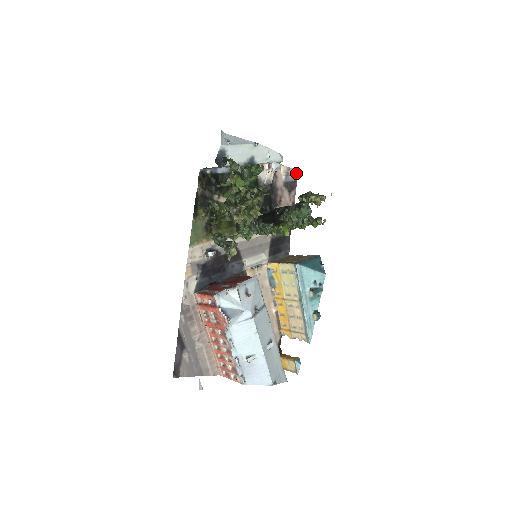
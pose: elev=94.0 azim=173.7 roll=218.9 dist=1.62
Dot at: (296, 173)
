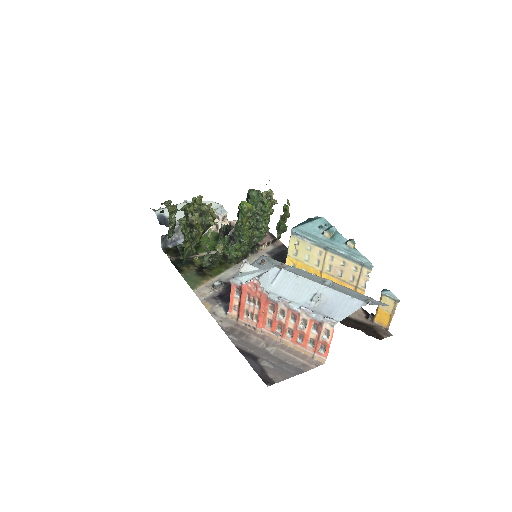
Dot at: occluded
